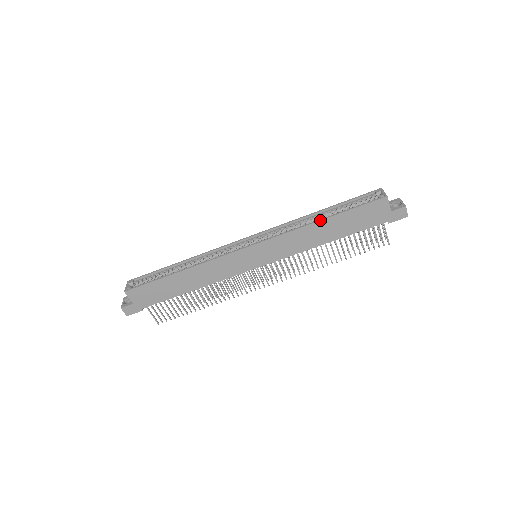
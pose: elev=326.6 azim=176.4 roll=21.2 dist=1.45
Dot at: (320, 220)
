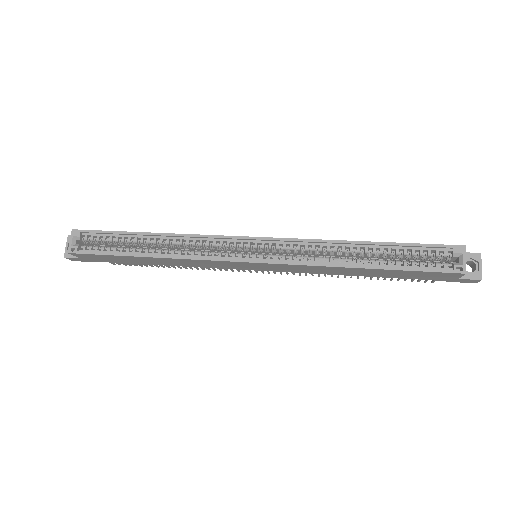
Dot at: (359, 268)
